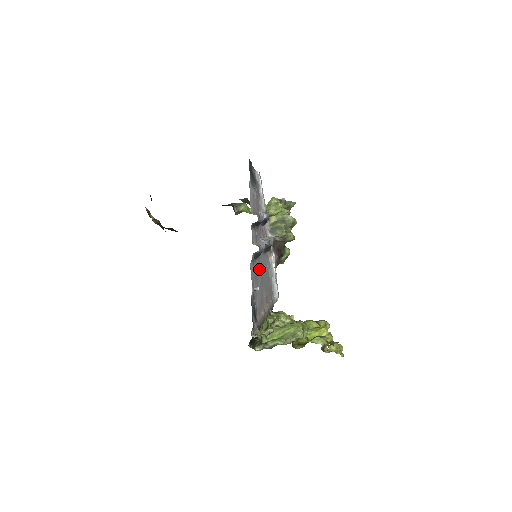
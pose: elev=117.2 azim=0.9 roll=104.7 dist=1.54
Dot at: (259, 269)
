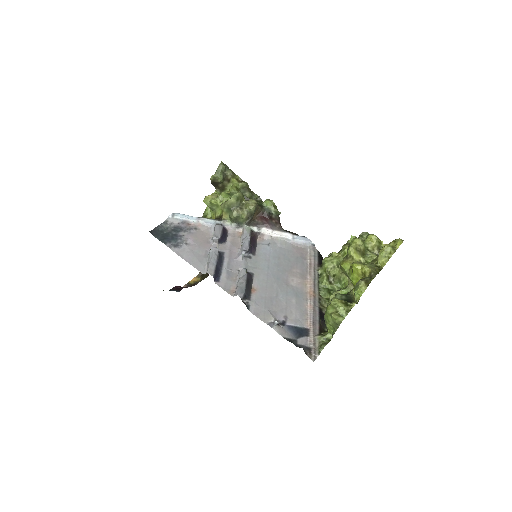
Dot at: (265, 281)
